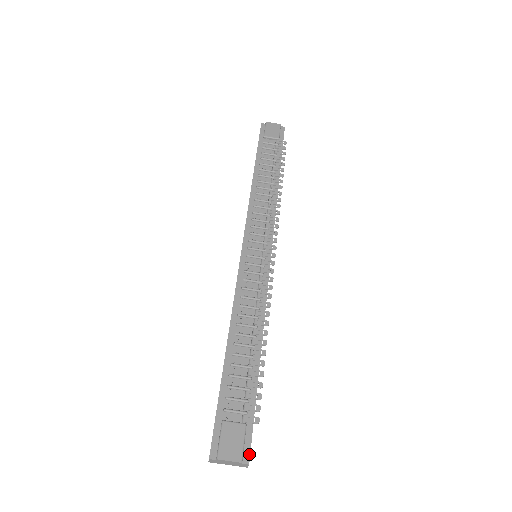
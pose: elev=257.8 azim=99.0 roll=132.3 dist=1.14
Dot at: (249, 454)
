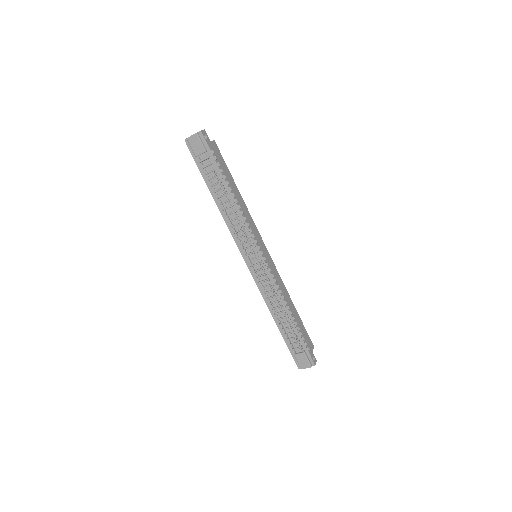
Dot at: (313, 362)
